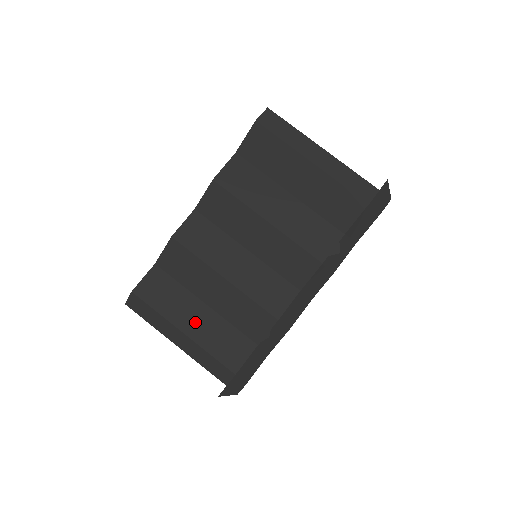
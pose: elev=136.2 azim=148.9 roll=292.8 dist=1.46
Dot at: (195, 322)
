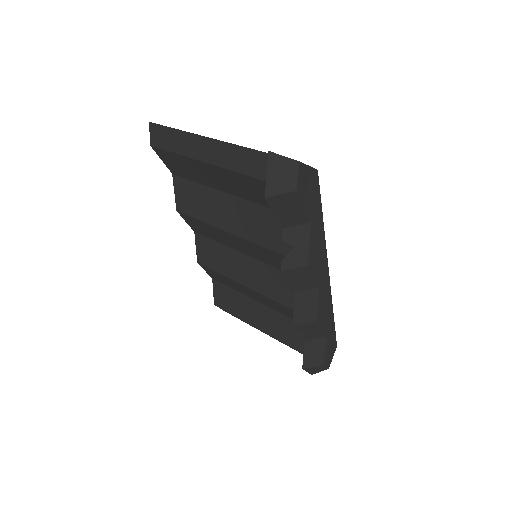
Dot at: (261, 319)
